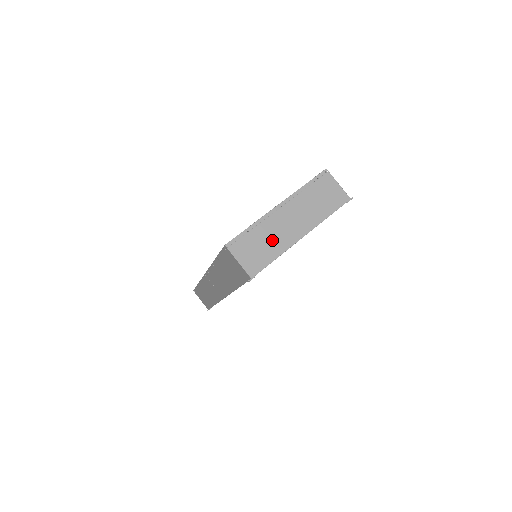
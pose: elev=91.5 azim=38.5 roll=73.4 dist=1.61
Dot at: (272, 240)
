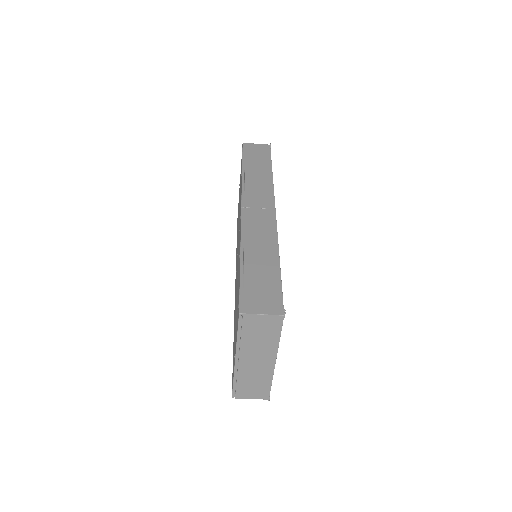
Dot at: (257, 378)
